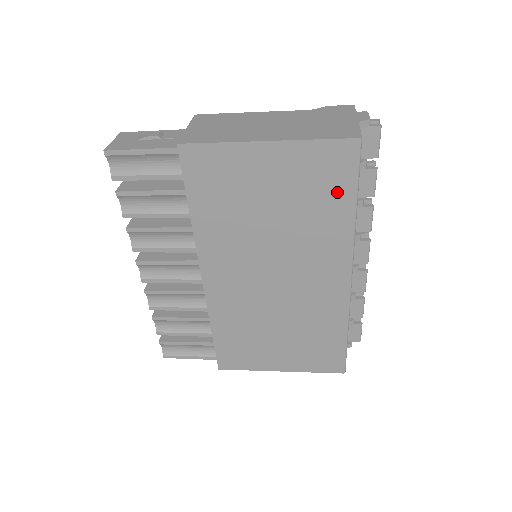
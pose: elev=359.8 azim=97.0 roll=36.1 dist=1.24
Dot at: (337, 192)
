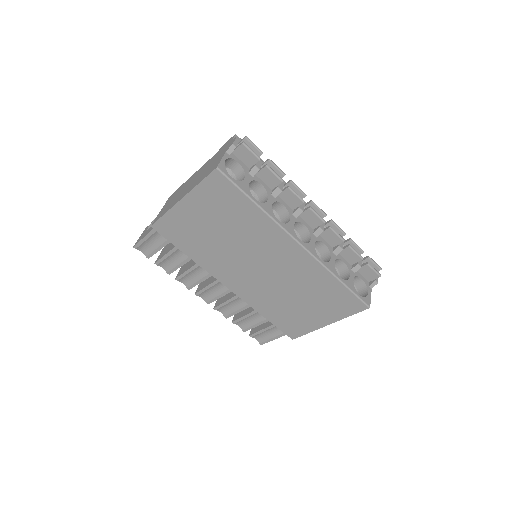
Dot at: (237, 202)
